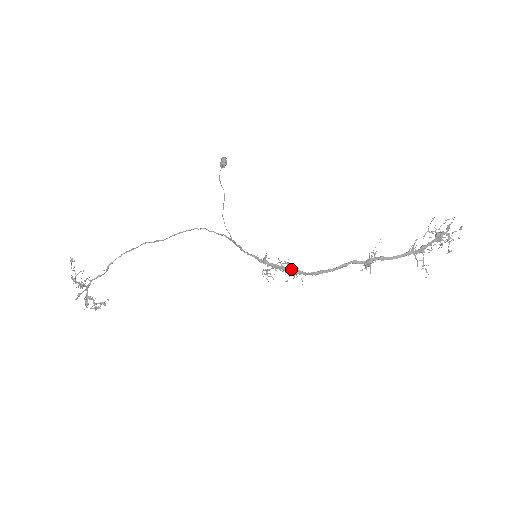
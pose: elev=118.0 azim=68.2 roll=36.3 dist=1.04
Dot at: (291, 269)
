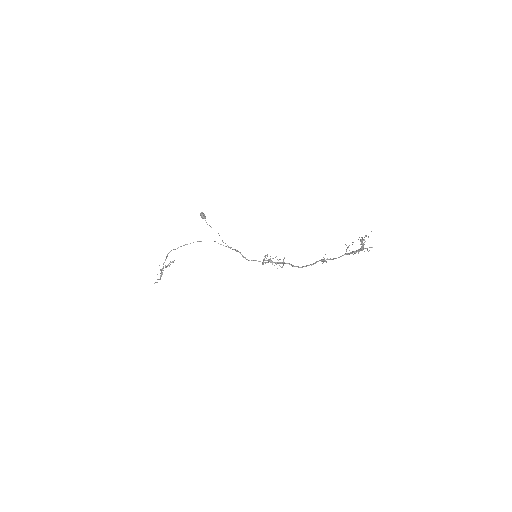
Dot at: (281, 267)
